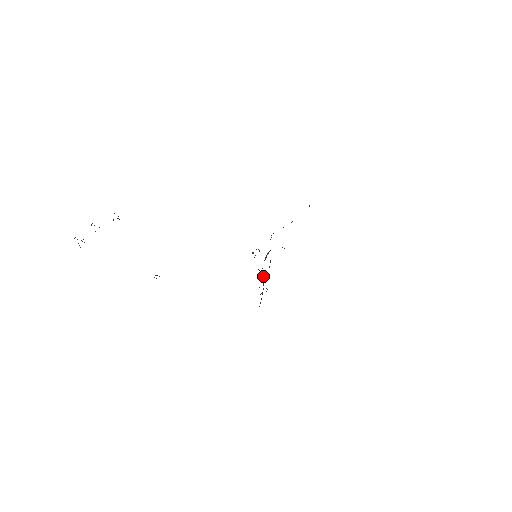
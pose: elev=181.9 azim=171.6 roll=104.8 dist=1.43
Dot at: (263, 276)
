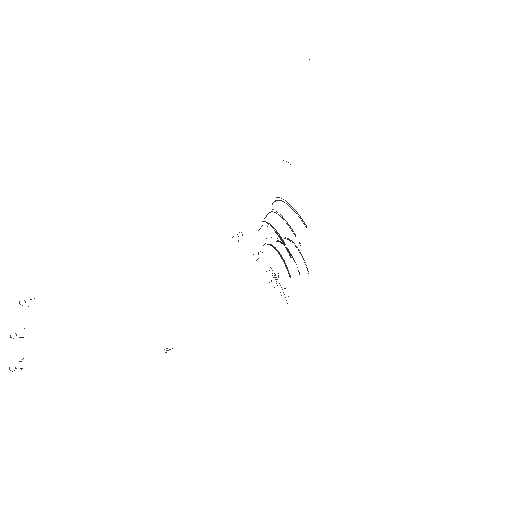
Dot at: occluded
